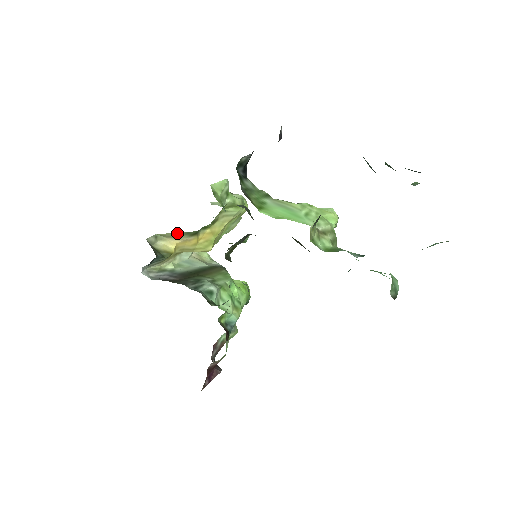
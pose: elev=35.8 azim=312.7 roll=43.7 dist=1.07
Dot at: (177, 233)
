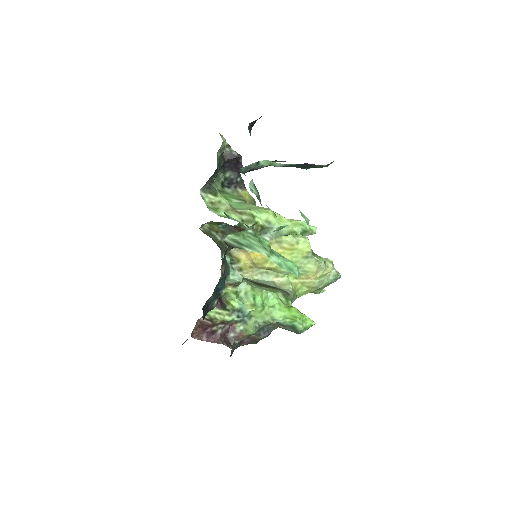
Dot at: occluded
